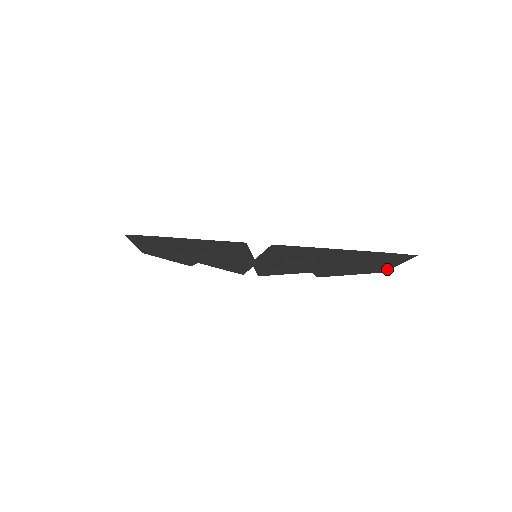
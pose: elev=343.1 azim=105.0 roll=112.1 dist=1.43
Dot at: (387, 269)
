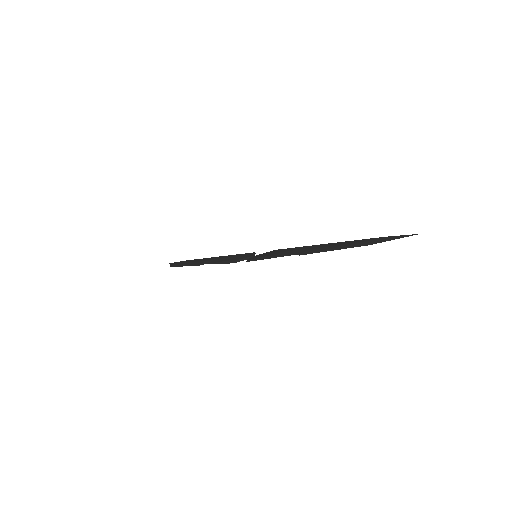
Dot at: (376, 243)
